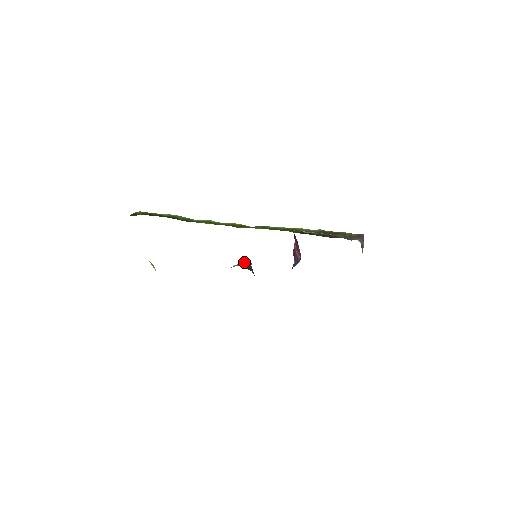
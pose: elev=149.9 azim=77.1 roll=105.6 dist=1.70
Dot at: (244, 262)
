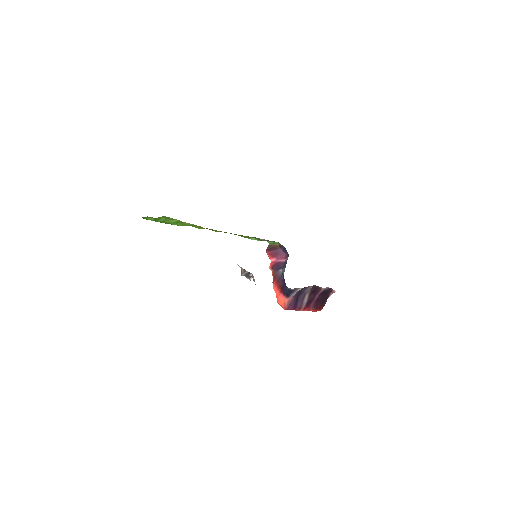
Dot at: occluded
